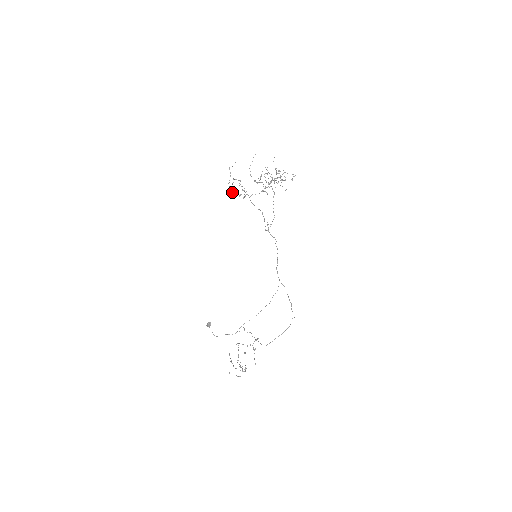
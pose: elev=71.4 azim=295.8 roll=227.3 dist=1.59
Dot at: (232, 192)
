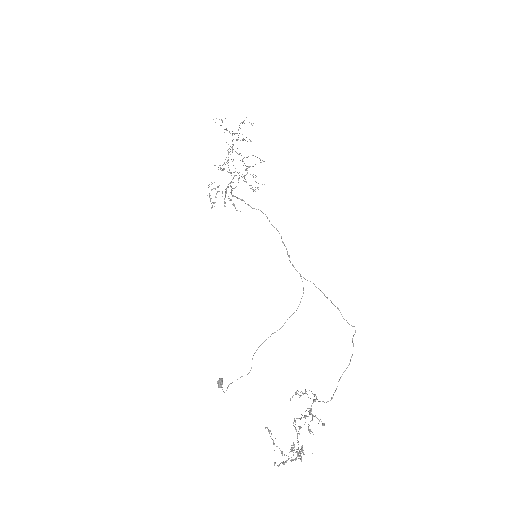
Dot at: occluded
